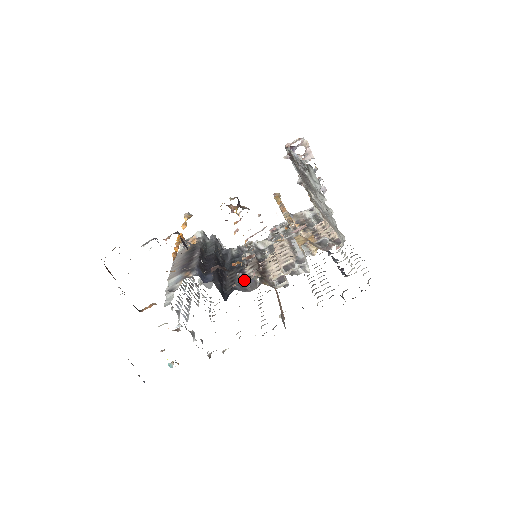
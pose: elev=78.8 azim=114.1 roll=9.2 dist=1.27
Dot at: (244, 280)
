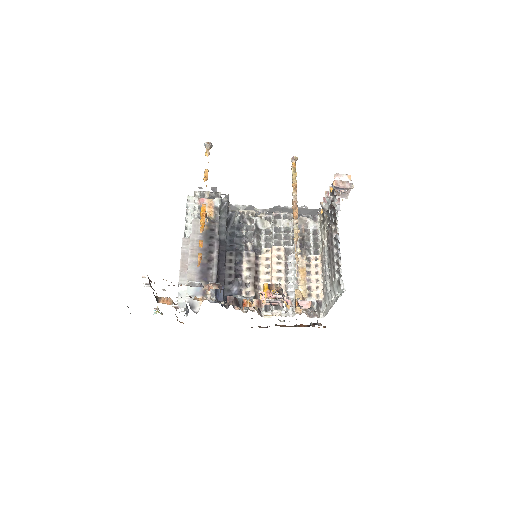
Dot at: (243, 298)
